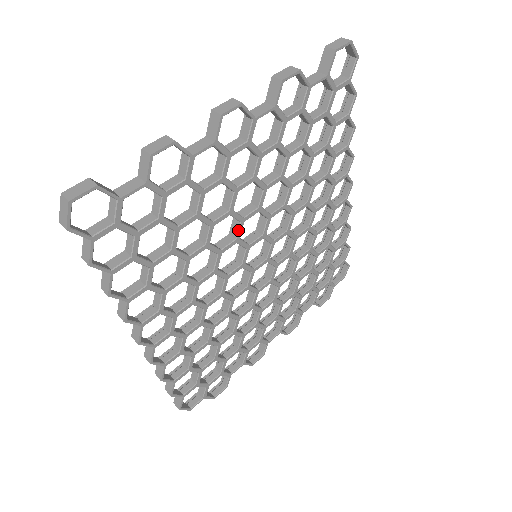
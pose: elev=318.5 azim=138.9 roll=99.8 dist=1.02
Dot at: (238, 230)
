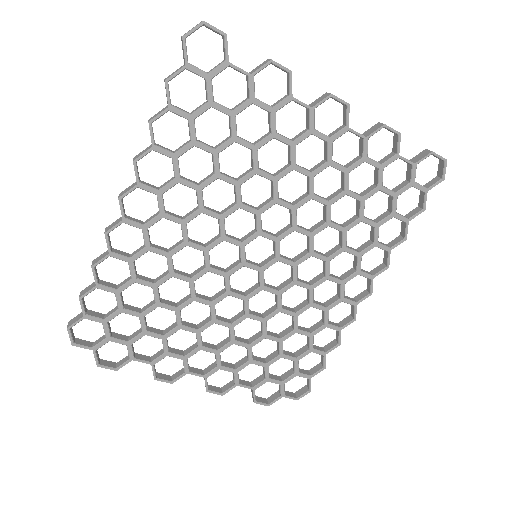
Dot at: (266, 204)
